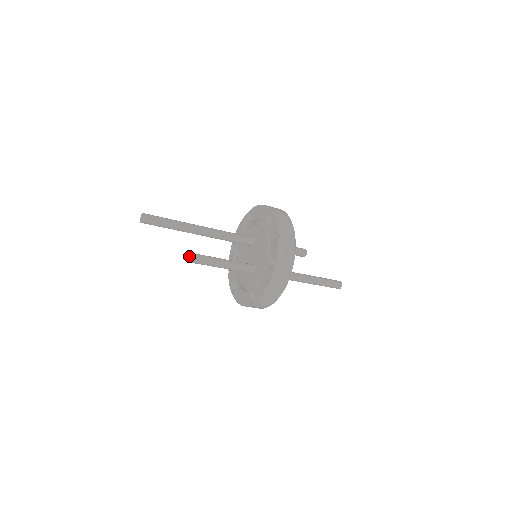
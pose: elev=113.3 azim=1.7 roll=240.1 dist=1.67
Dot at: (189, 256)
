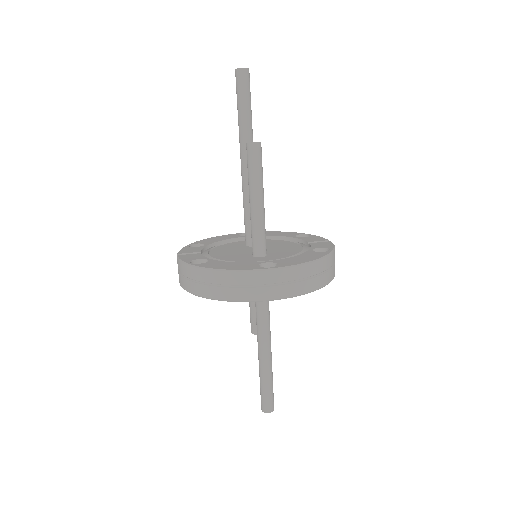
Dot at: occluded
